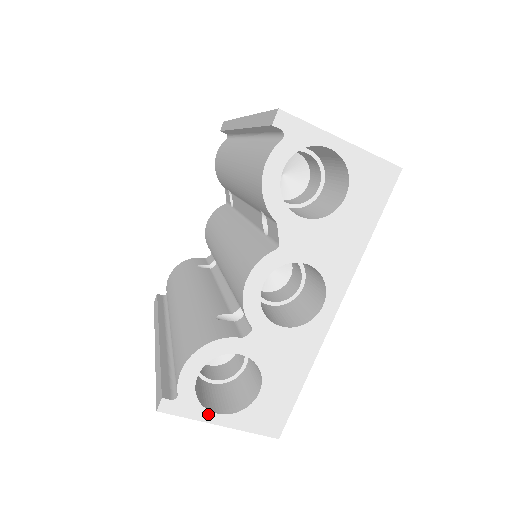
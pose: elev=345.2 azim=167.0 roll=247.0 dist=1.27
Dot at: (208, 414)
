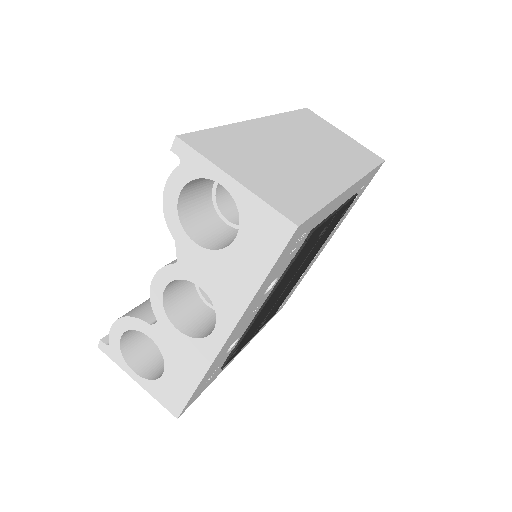
Dot at: (128, 368)
